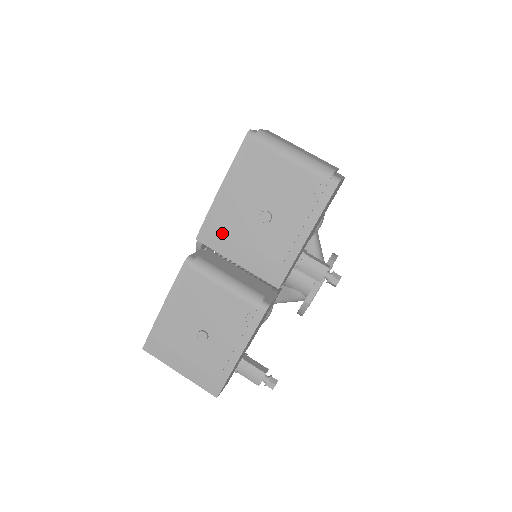
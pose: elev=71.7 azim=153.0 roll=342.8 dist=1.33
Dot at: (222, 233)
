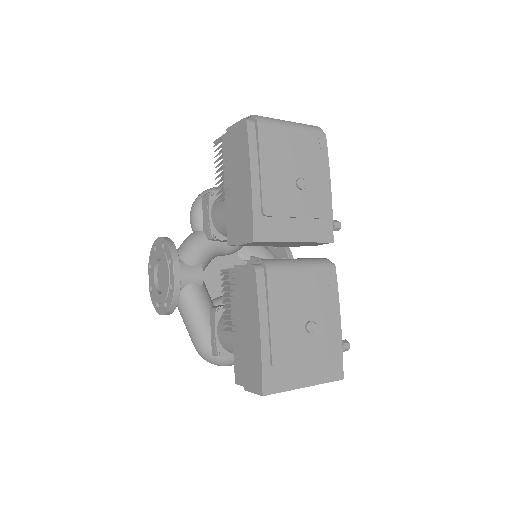
Dot at: (273, 221)
